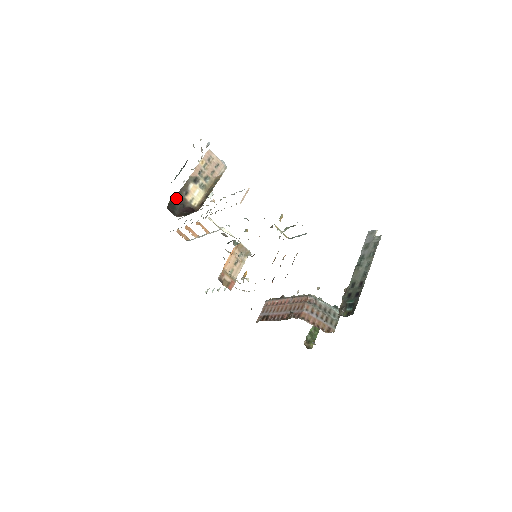
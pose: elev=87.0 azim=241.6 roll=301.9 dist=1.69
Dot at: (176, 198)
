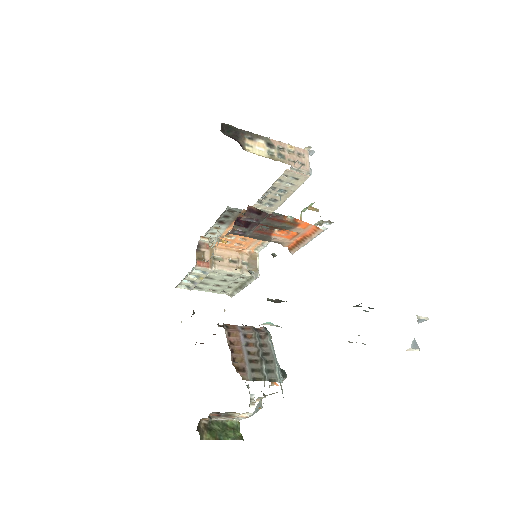
Dot at: (238, 130)
